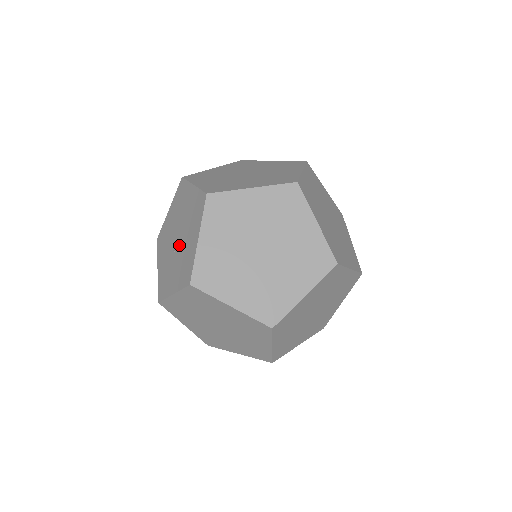
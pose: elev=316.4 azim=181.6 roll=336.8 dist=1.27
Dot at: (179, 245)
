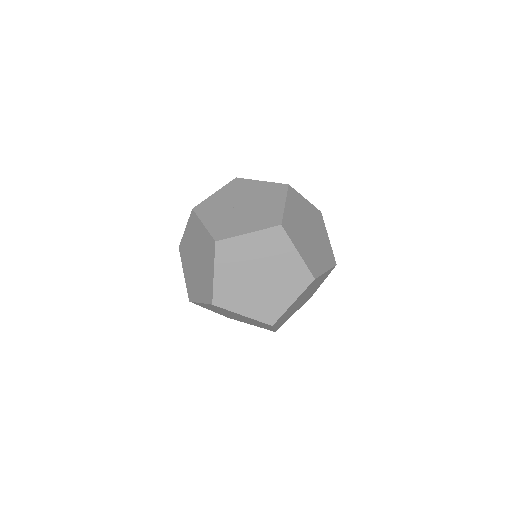
Dot at: (239, 211)
